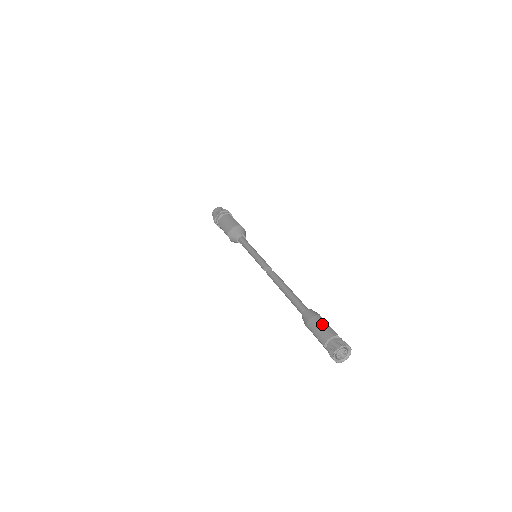
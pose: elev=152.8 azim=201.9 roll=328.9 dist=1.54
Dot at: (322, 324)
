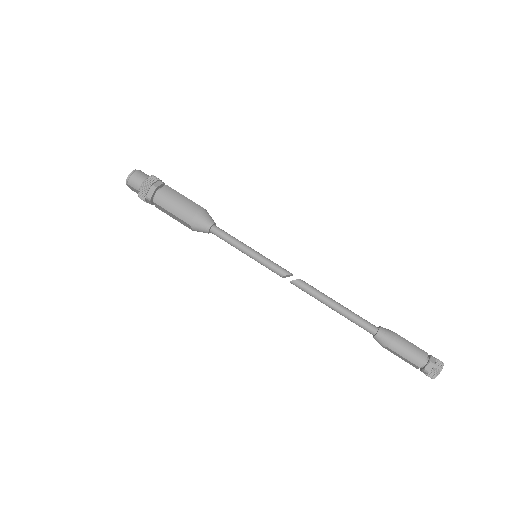
Dot at: (409, 345)
